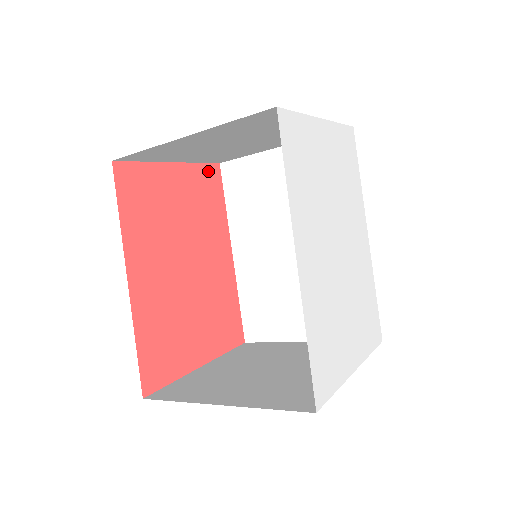
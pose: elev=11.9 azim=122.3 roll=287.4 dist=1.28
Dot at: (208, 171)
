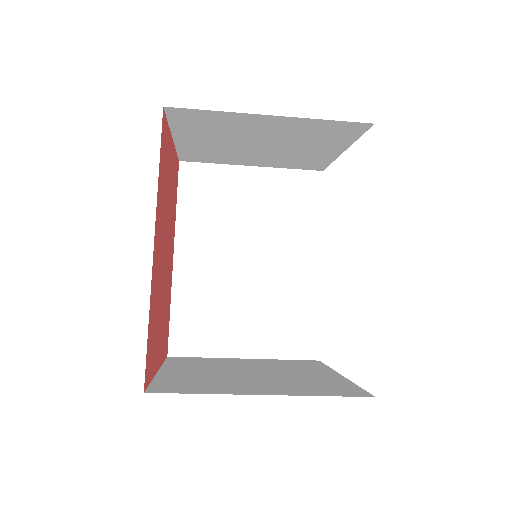
Dot at: (176, 163)
